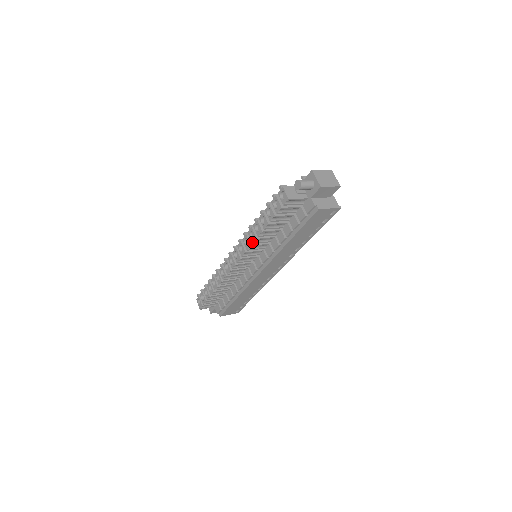
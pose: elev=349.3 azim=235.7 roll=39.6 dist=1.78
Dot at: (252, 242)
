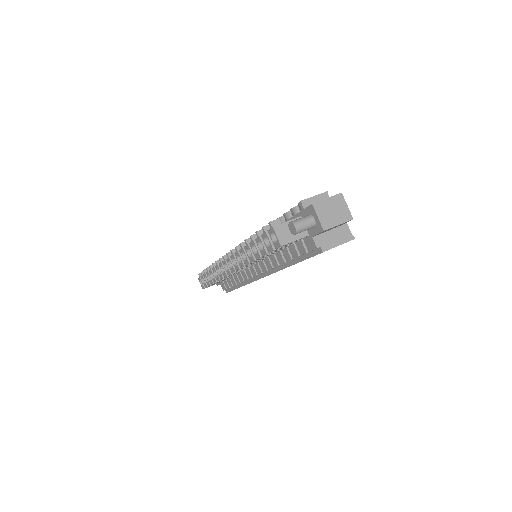
Dot at: (245, 264)
